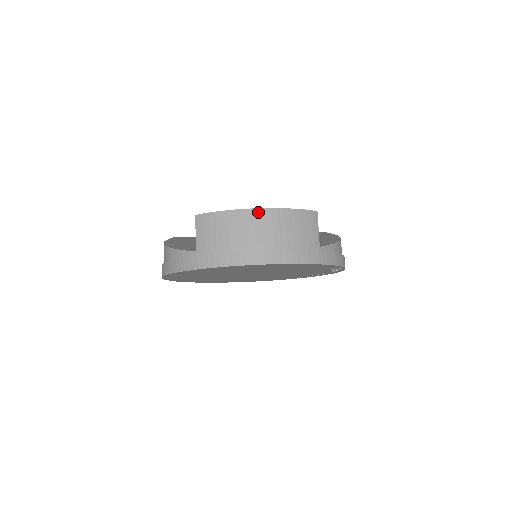
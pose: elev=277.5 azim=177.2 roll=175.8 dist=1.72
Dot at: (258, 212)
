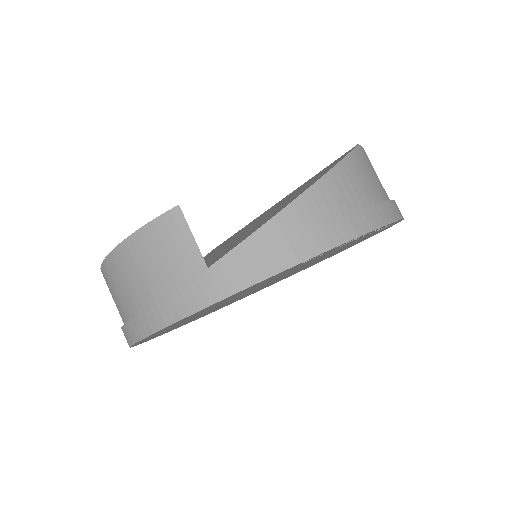
Dot at: (110, 261)
